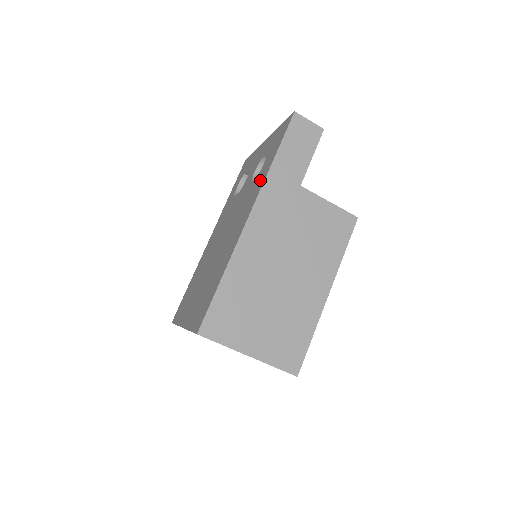
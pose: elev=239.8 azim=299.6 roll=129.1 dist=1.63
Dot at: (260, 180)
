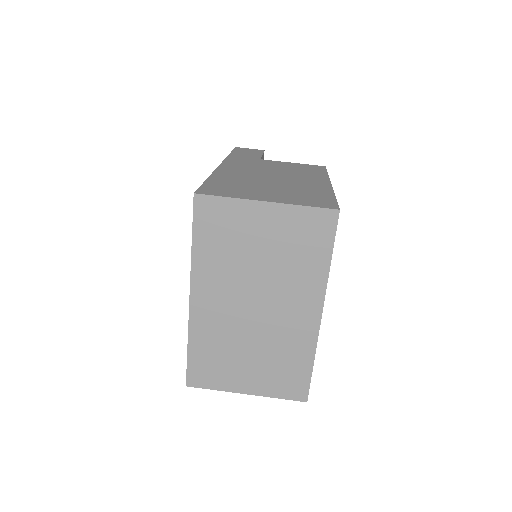
Dot at: occluded
